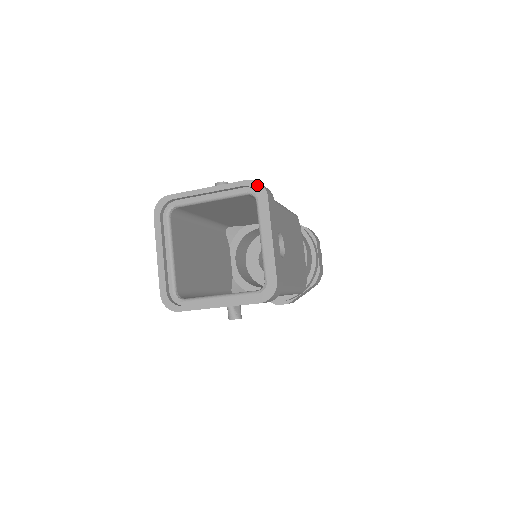
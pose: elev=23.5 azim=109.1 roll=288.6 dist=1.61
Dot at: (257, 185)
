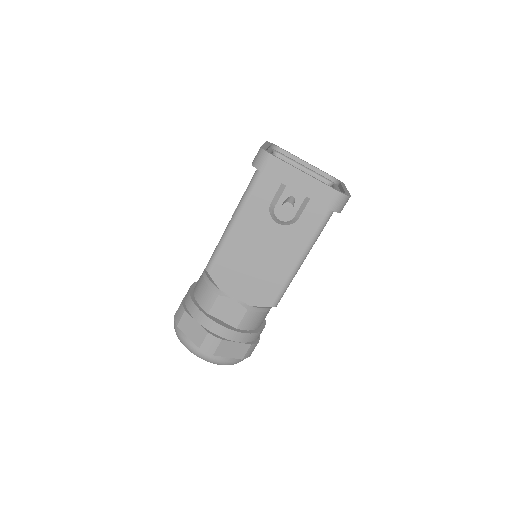
Dot at: (338, 180)
